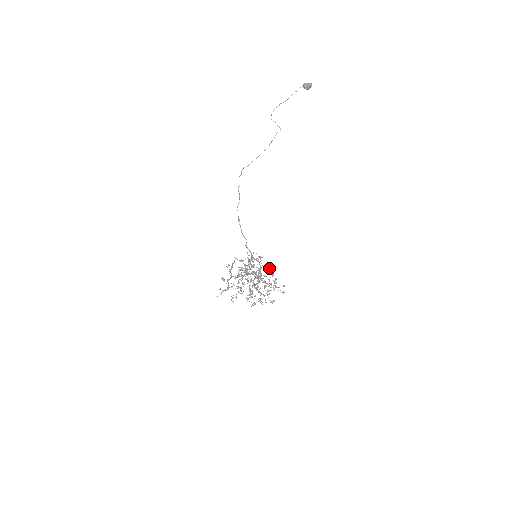
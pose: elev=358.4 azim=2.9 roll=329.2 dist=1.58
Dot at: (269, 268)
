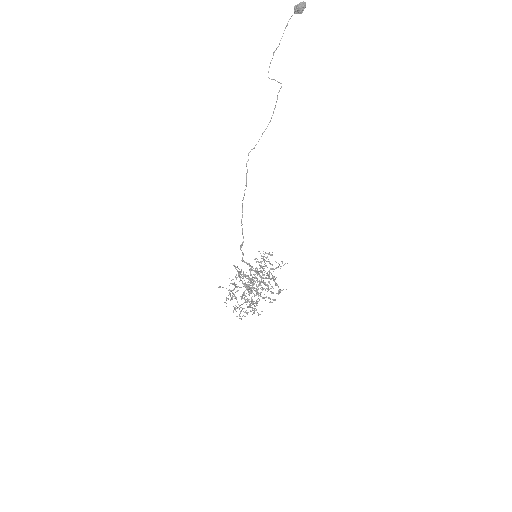
Dot at: (273, 268)
